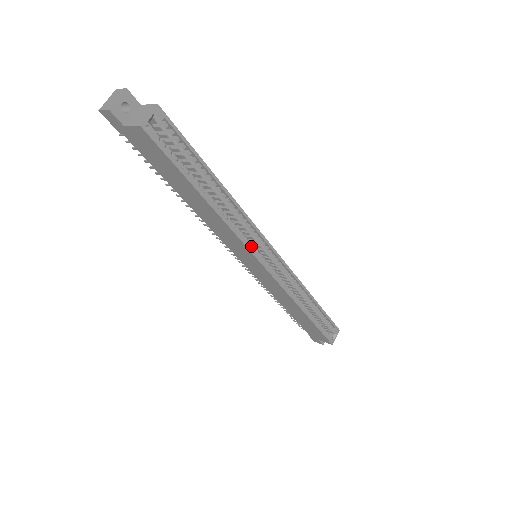
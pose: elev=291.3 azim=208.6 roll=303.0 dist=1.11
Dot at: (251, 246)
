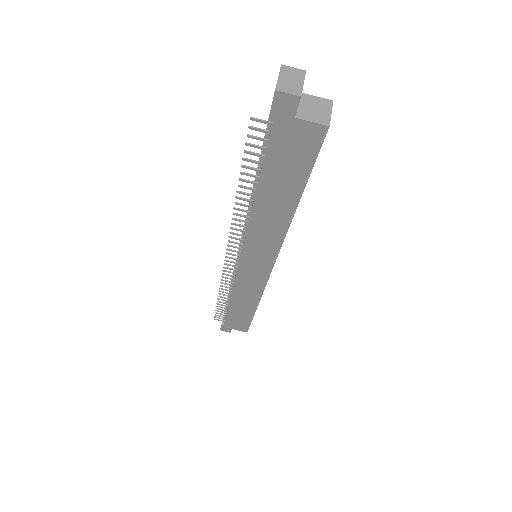
Dot at: occluded
